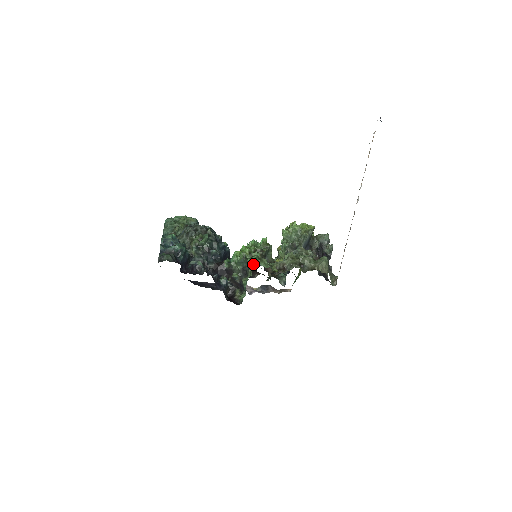
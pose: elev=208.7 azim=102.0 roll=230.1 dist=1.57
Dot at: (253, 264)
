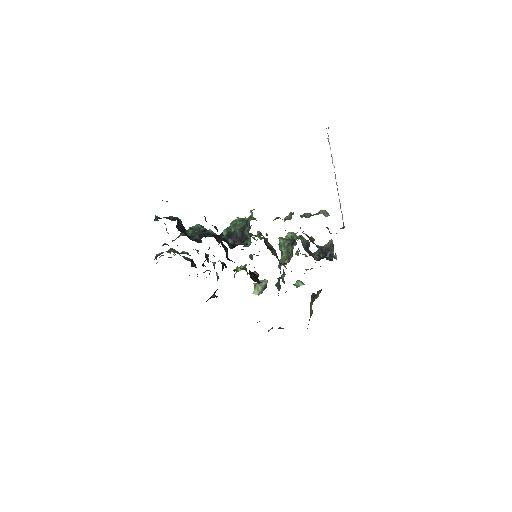
Dot at: (253, 218)
